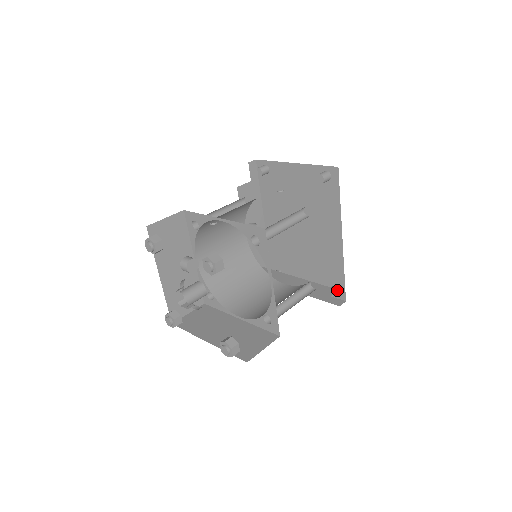
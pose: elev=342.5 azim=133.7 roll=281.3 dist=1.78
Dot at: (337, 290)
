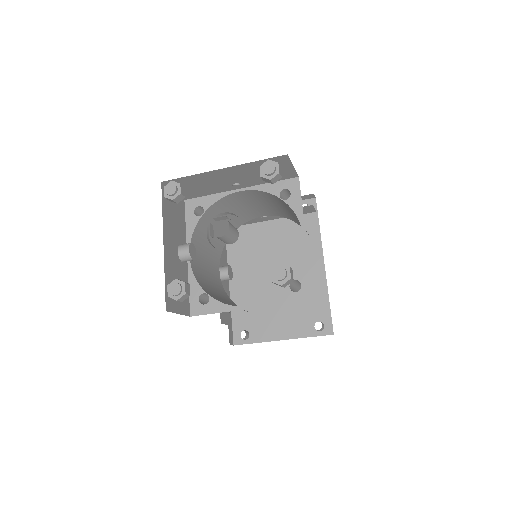
Dot at: occluded
